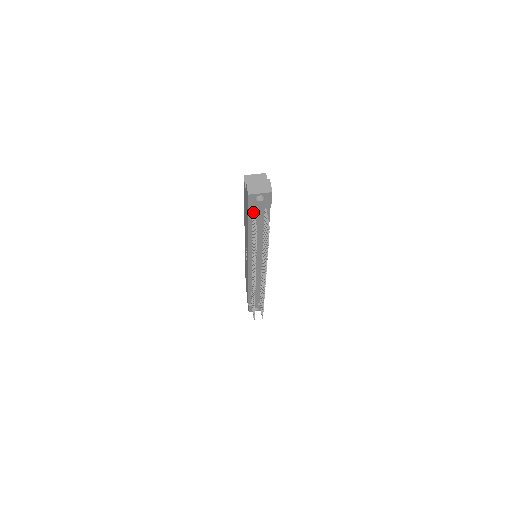
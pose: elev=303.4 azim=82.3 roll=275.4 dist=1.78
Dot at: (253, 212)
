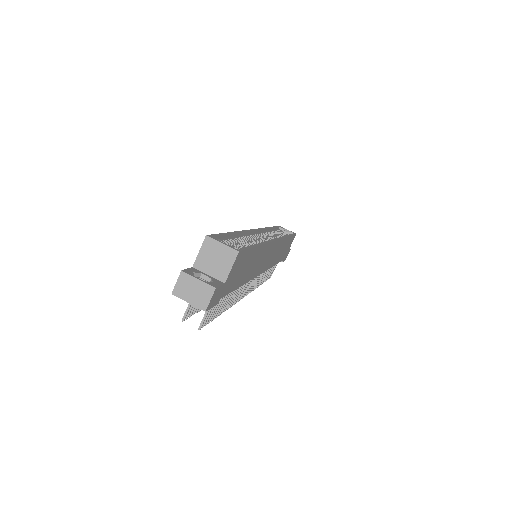
Dot at: occluded
